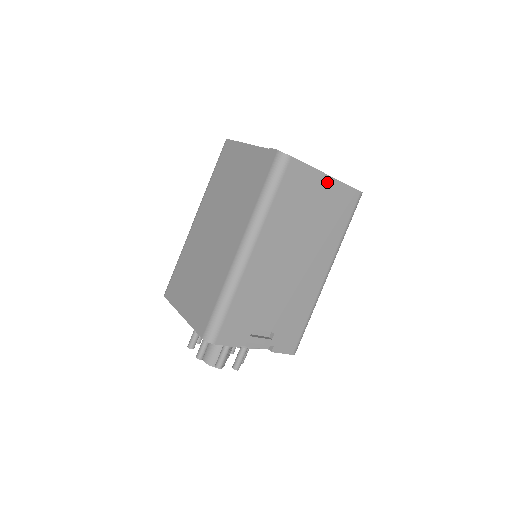
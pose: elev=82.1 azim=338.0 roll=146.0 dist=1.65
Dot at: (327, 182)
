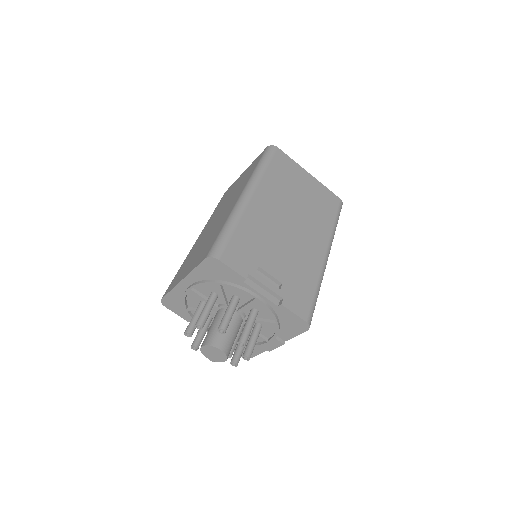
Dot at: (310, 178)
